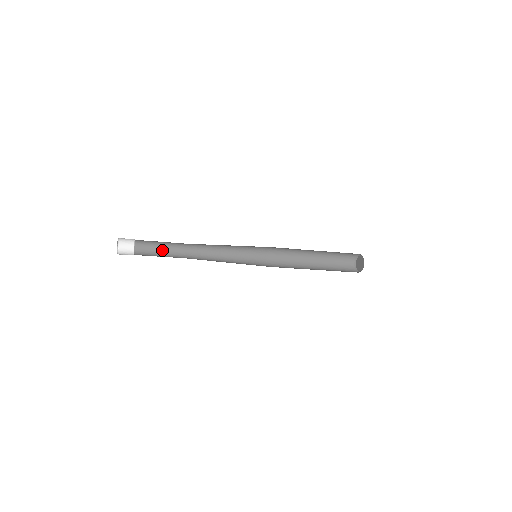
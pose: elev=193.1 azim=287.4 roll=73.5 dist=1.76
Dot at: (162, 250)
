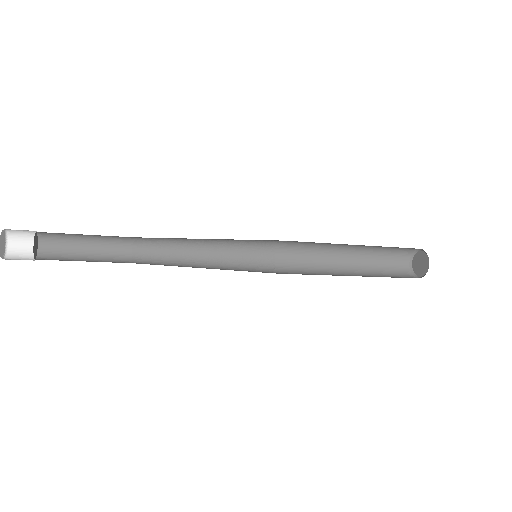
Dot at: (91, 242)
